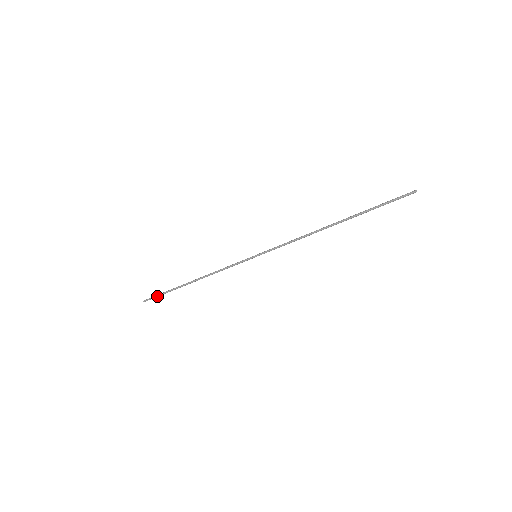
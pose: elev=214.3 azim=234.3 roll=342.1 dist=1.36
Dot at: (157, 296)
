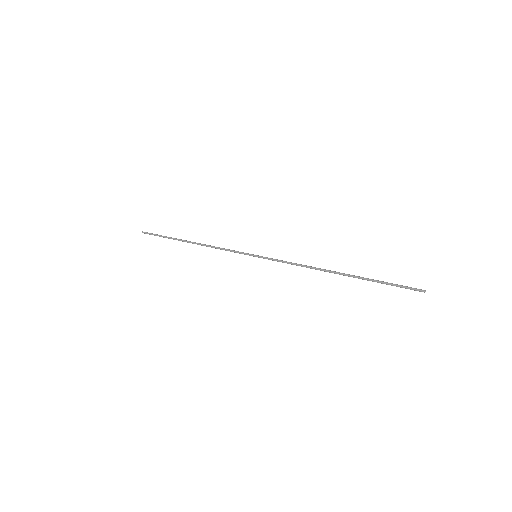
Dot at: occluded
